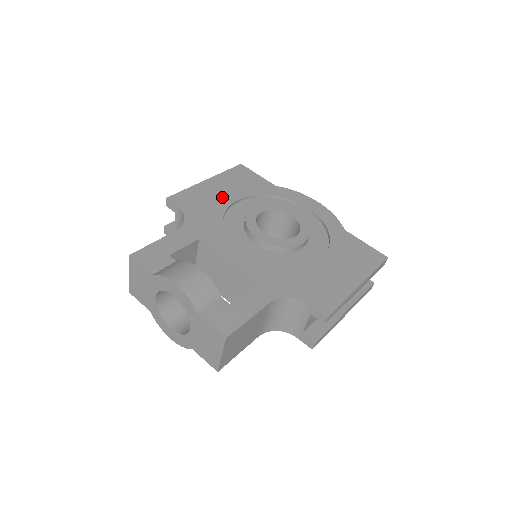
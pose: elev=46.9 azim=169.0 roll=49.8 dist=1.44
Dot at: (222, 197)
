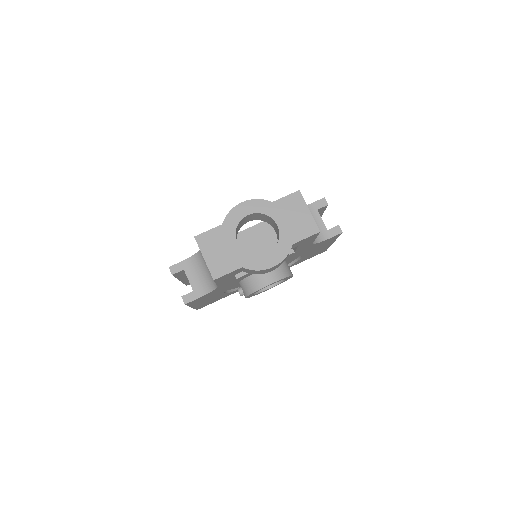
Dot at: occluded
